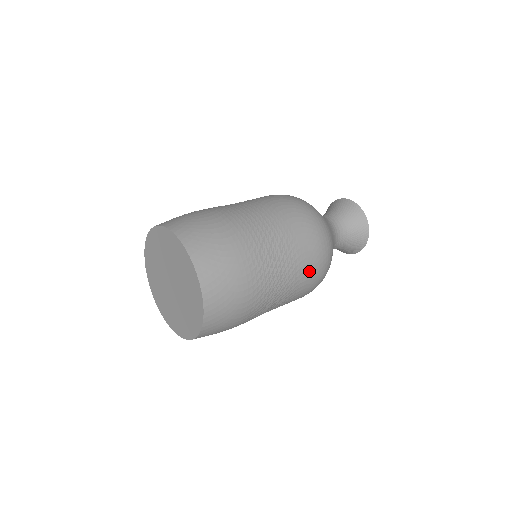
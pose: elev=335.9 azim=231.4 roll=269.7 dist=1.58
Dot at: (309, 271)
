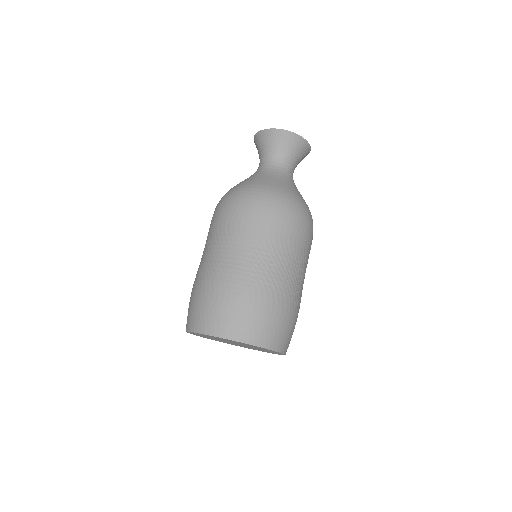
Dot at: occluded
